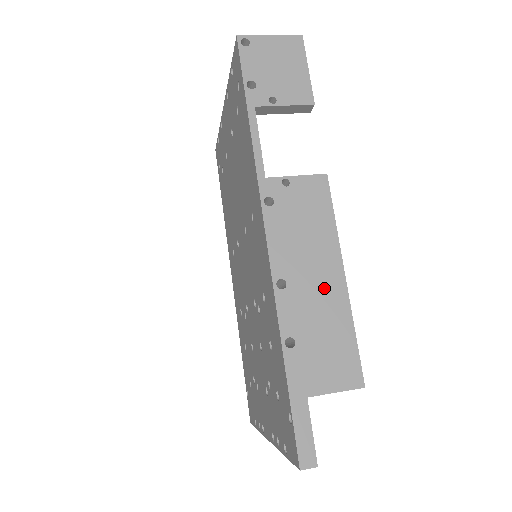
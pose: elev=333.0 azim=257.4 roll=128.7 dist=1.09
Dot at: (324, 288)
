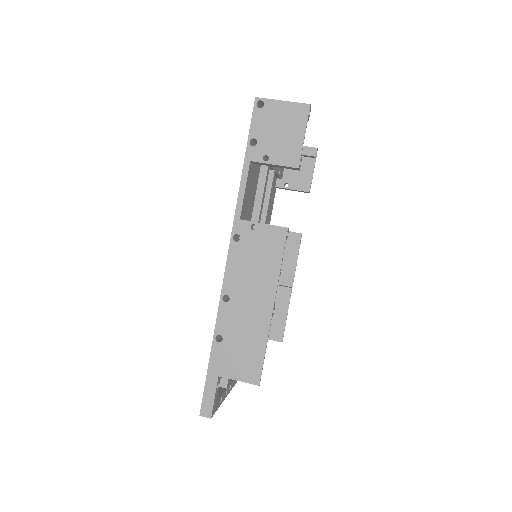
Dot at: (255, 311)
